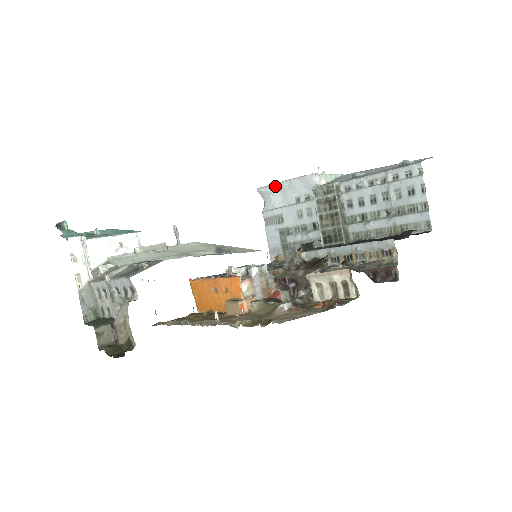
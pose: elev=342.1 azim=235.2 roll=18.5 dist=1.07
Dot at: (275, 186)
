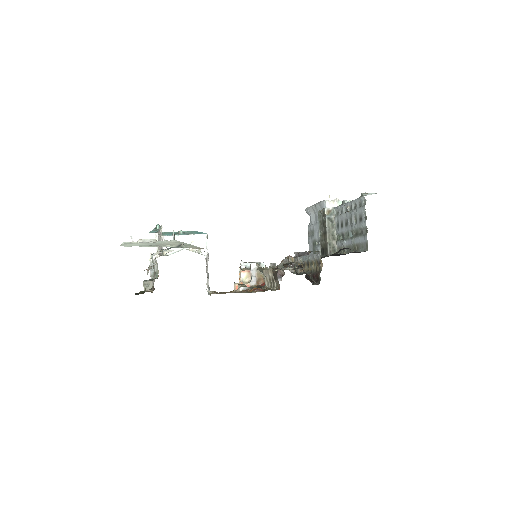
Dot at: (310, 208)
